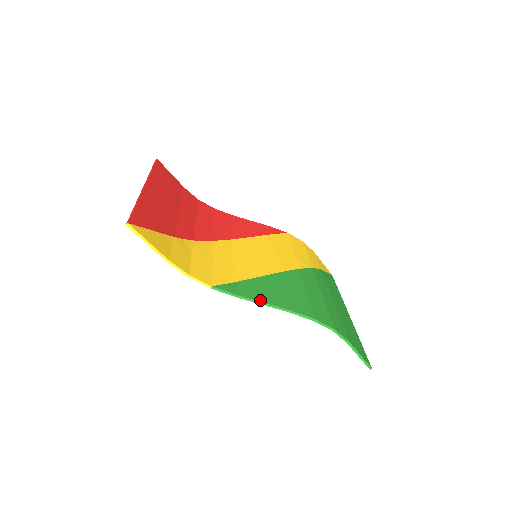
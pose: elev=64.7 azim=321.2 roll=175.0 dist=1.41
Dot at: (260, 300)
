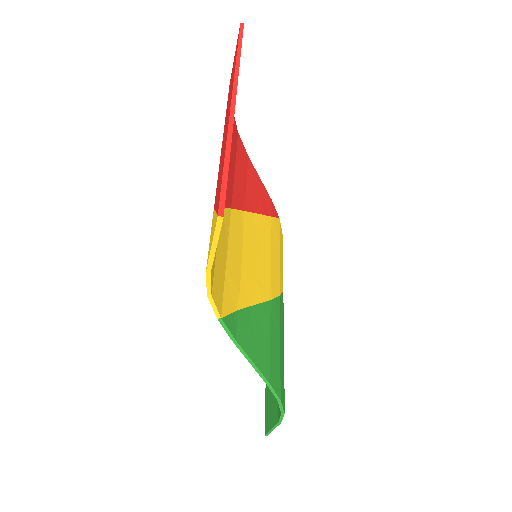
Dot at: (252, 357)
